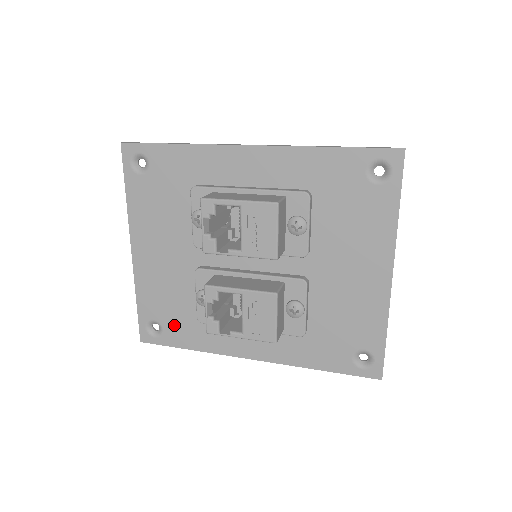
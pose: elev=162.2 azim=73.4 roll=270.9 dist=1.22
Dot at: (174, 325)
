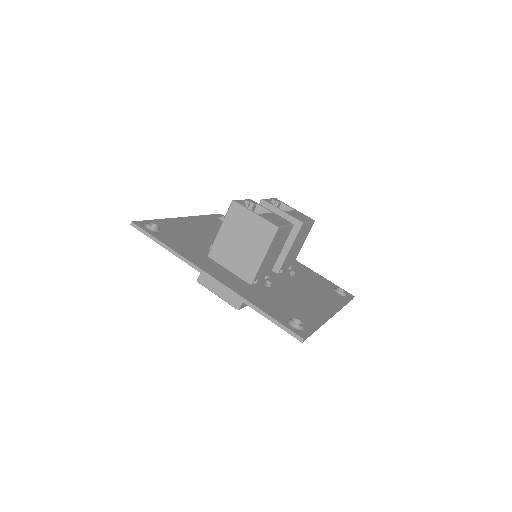
Dot at: occluded
